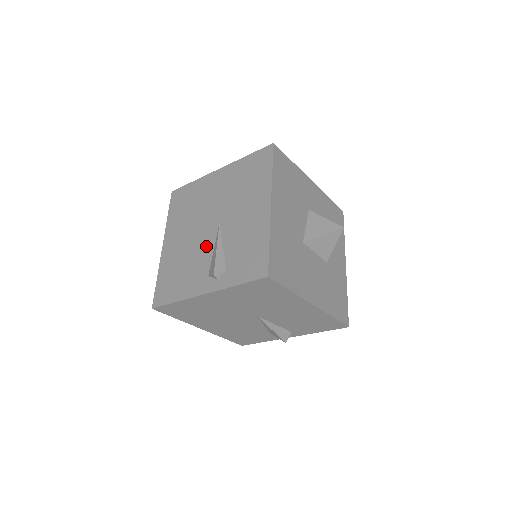
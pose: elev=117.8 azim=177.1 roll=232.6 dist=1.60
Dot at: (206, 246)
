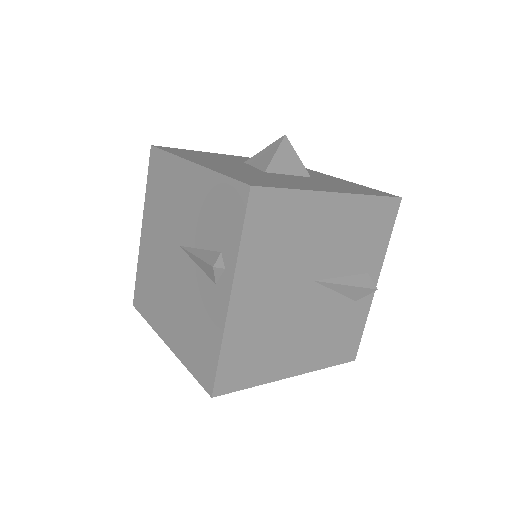
Dot at: (190, 275)
